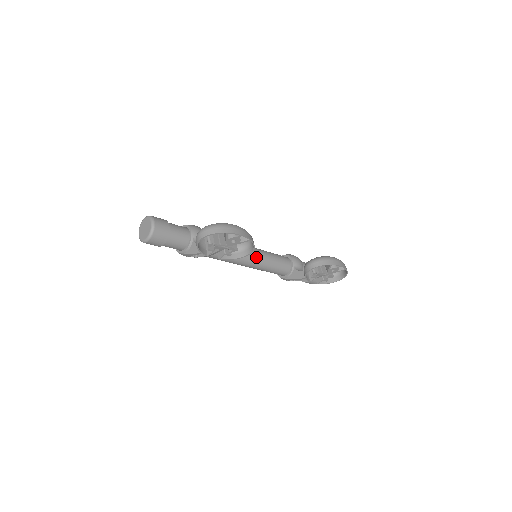
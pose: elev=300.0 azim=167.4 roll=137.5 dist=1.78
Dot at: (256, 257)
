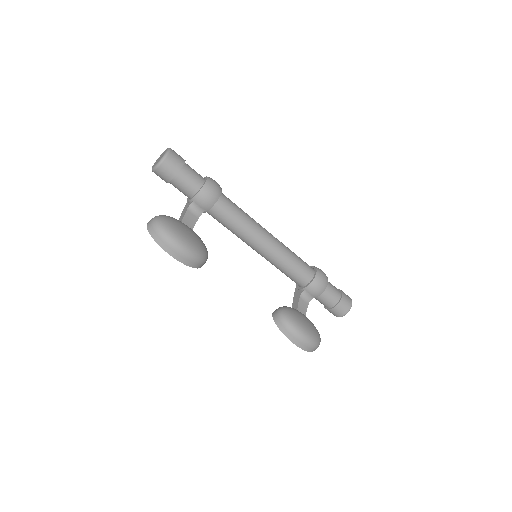
Dot at: (264, 254)
